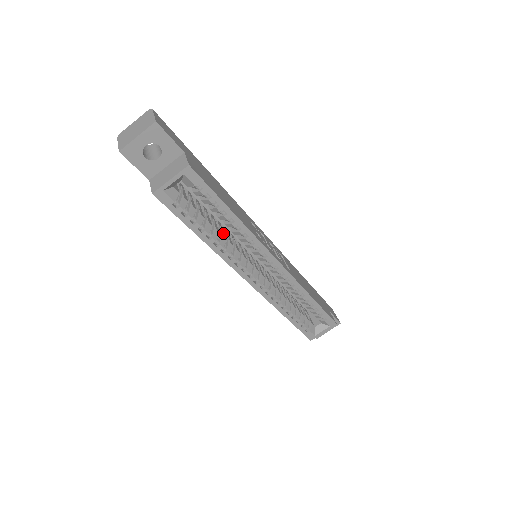
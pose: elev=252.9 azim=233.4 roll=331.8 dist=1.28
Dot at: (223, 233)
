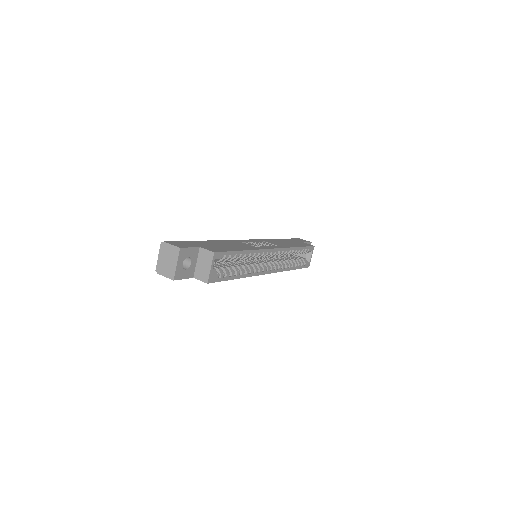
Dot at: (240, 264)
